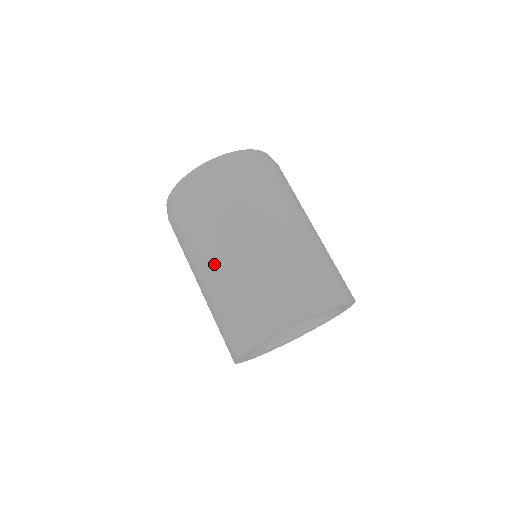
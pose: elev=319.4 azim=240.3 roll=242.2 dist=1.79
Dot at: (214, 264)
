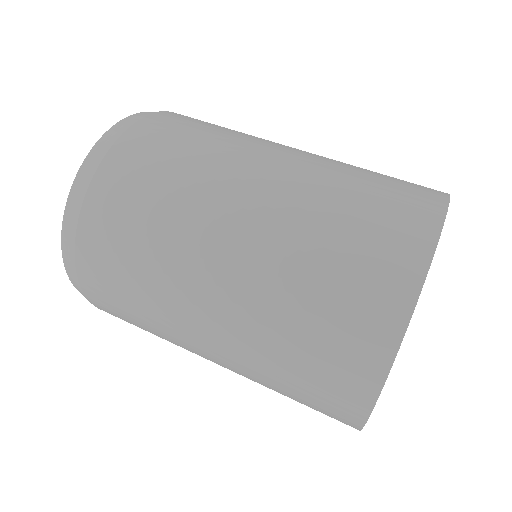
Dot at: (216, 276)
